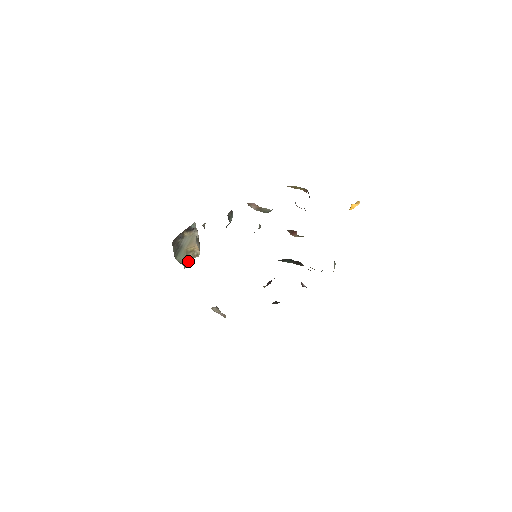
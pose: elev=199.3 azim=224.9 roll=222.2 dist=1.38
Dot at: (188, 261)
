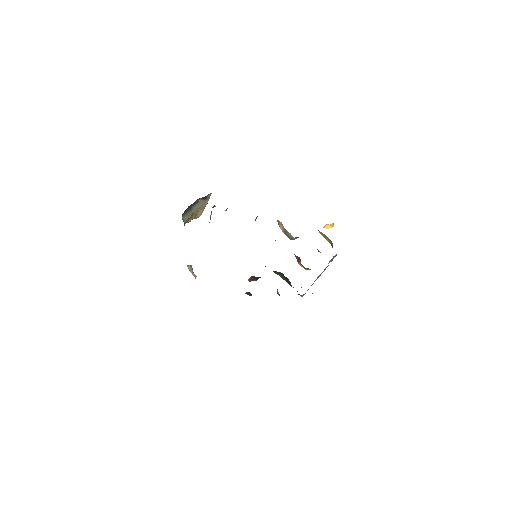
Dot at: (188, 221)
